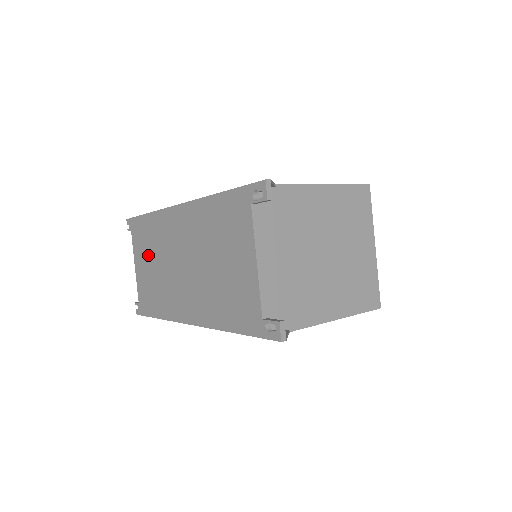
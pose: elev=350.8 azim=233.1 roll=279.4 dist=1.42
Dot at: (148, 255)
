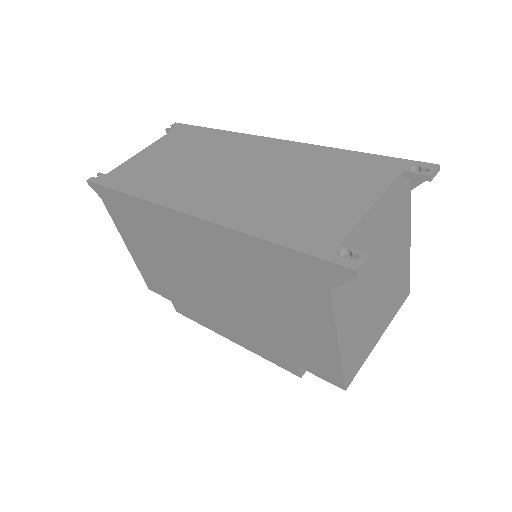
Dot at: (180, 151)
